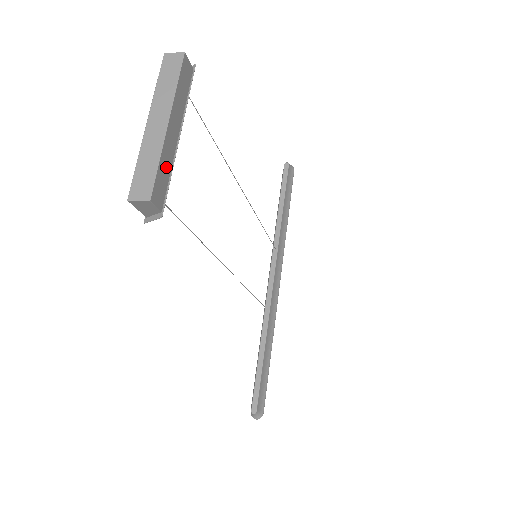
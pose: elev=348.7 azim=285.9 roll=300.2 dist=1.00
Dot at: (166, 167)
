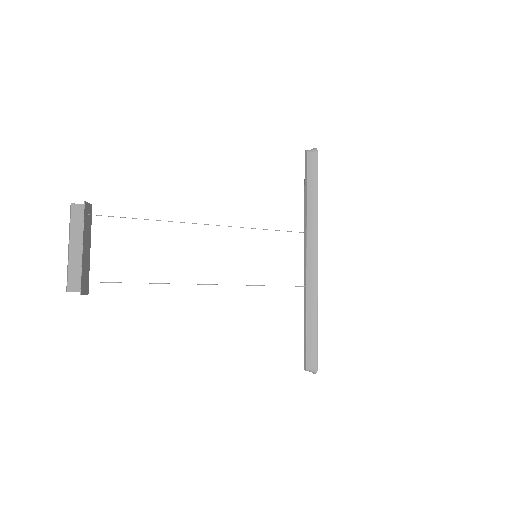
Dot at: (76, 269)
